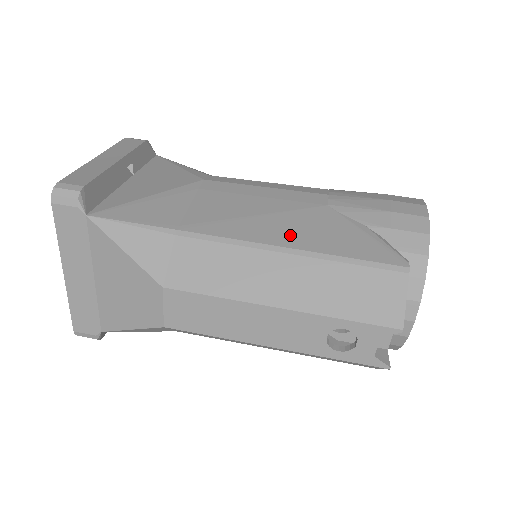
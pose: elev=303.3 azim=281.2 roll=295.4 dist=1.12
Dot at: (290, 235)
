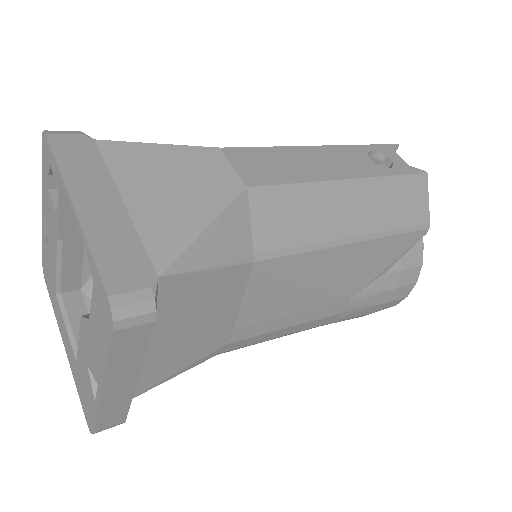
Dot at: occluded
